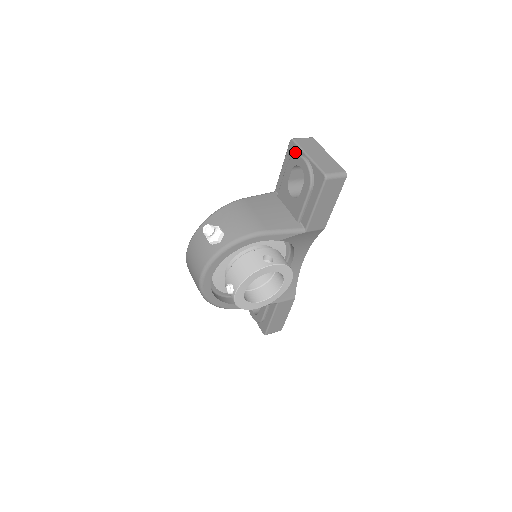
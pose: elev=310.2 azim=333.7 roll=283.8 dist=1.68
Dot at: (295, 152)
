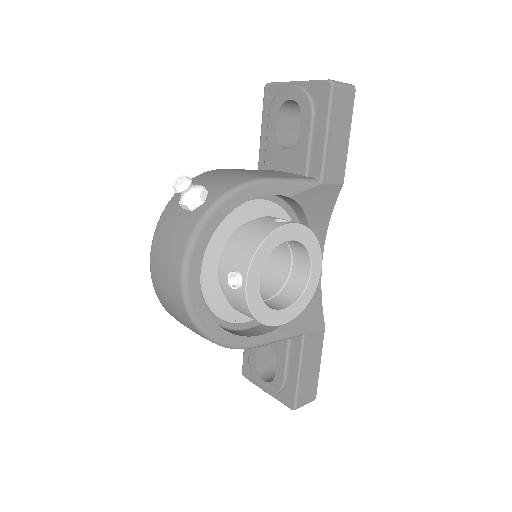
Dot at: (276, 93)
